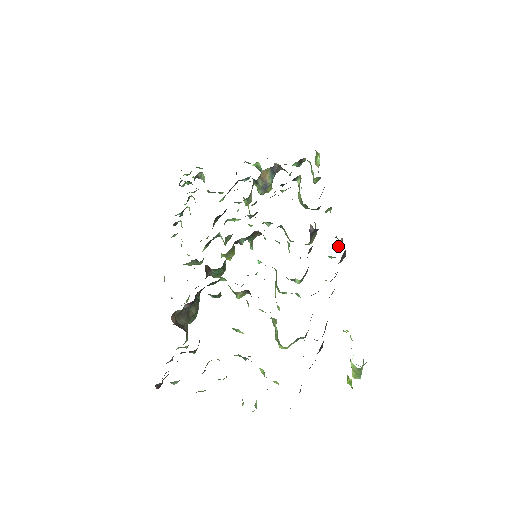
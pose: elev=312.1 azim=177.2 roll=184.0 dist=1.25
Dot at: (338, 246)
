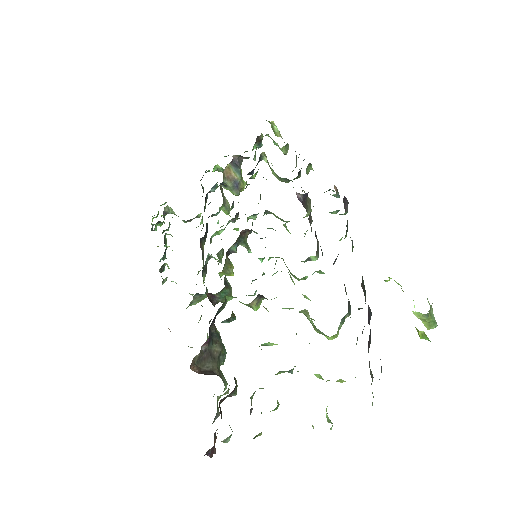
Dot at: occluded
